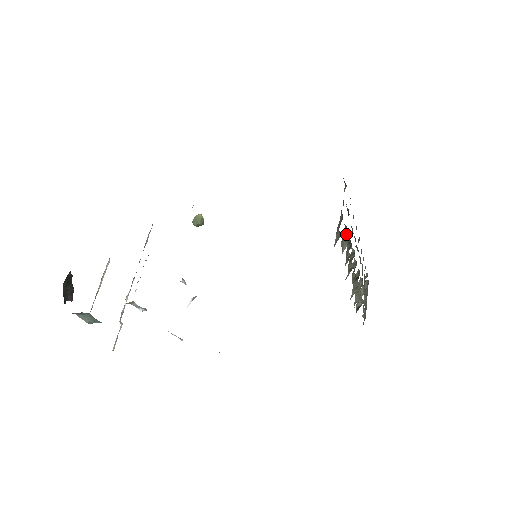
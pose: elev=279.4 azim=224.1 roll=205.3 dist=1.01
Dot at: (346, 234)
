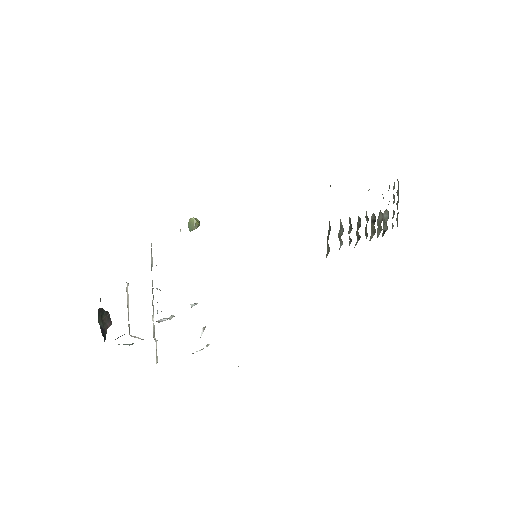
Dot at: (341, 227)
